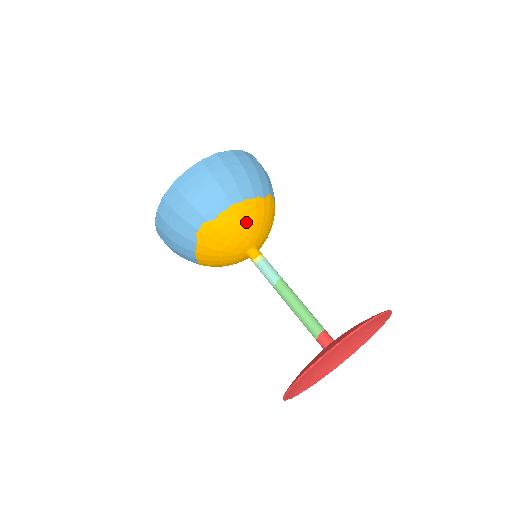
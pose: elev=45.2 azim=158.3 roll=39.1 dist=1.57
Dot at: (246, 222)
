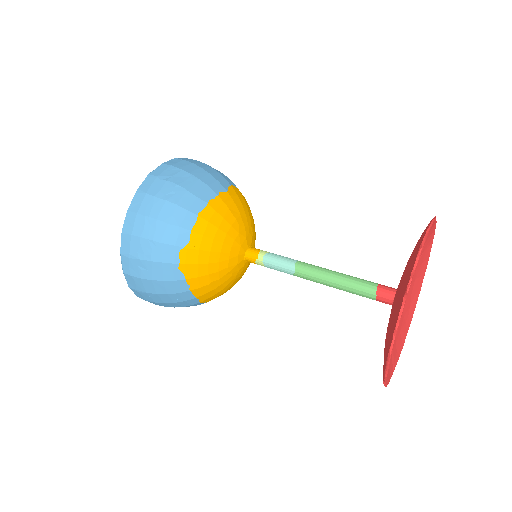
Dot at: (224, 225)
